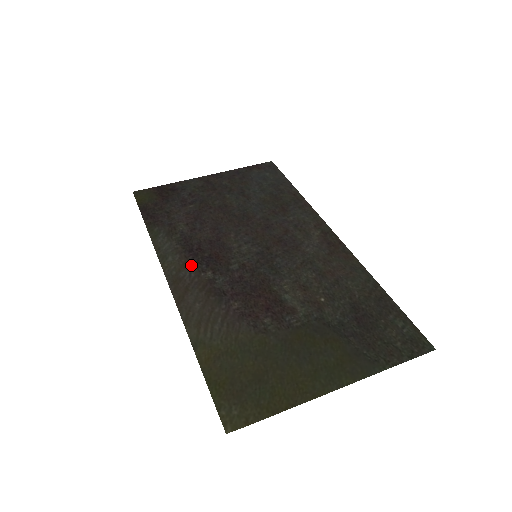
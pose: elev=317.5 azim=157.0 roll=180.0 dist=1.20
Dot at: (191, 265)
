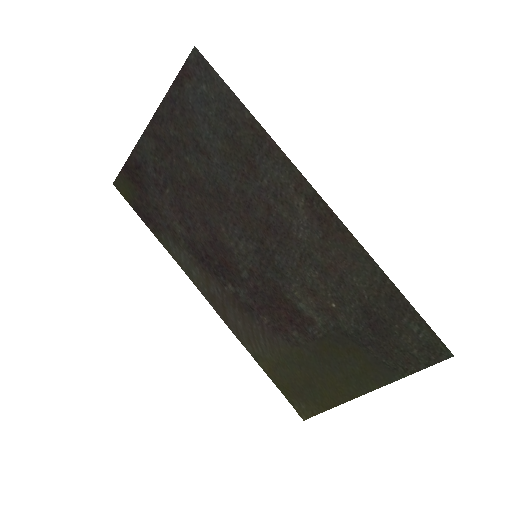
Dot at: (212, 279)
